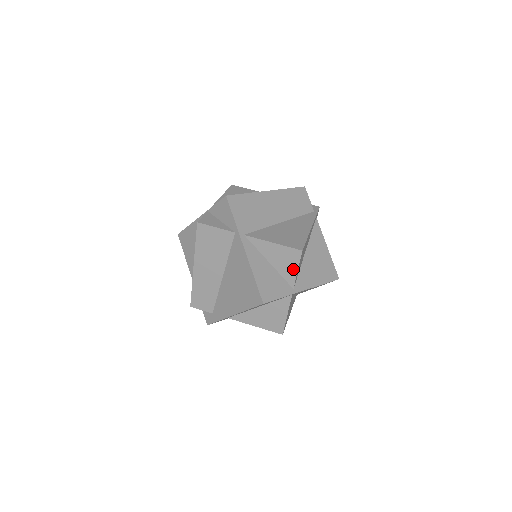
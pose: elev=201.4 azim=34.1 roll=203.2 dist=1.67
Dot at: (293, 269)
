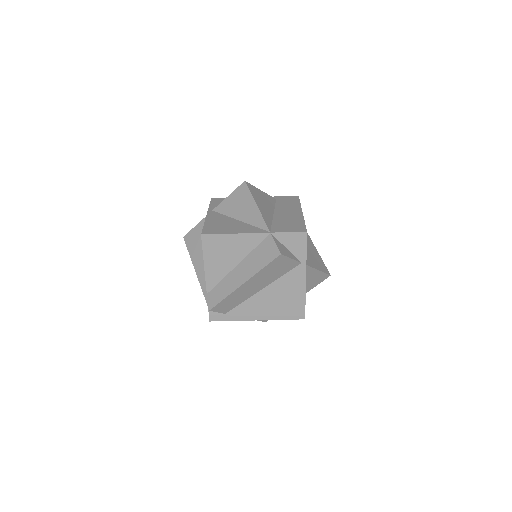
Dot at: (314, 285)
